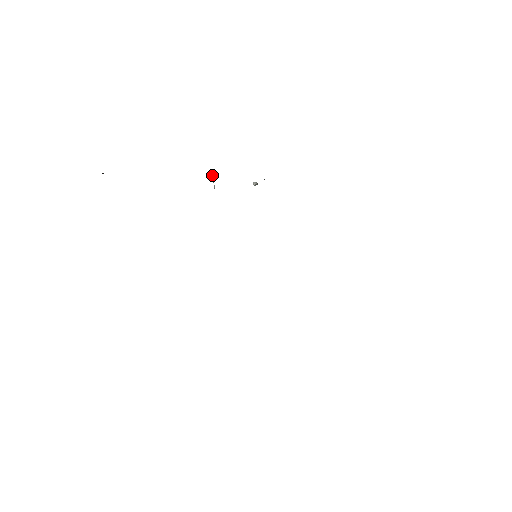
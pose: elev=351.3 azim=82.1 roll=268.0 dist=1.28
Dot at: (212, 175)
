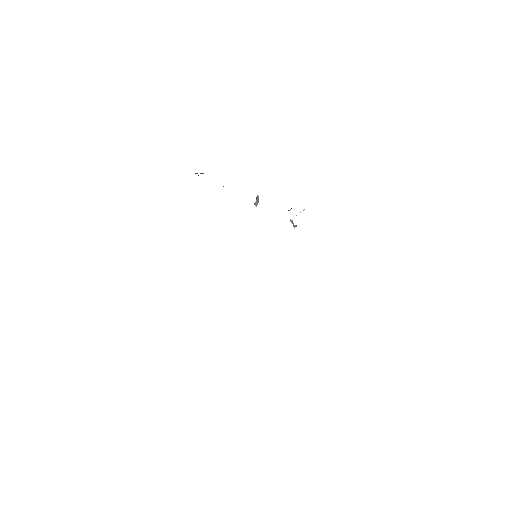
Dot at: occluded
